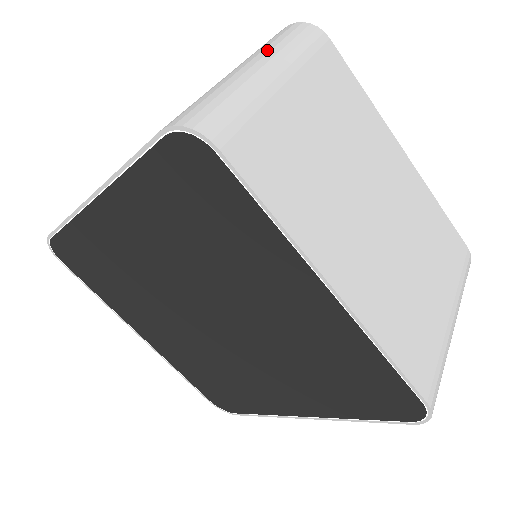
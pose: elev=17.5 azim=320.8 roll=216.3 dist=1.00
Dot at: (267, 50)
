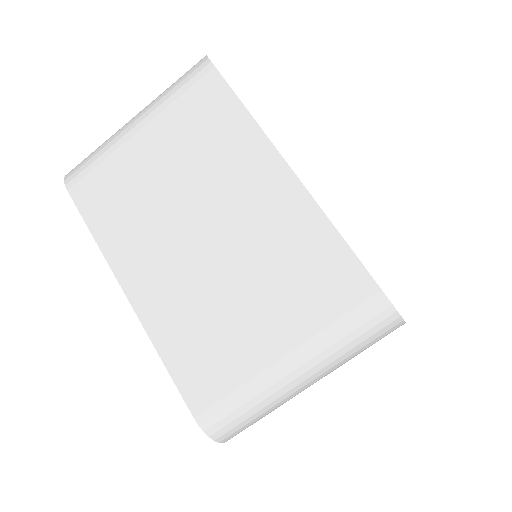
Dot at: (155, 99)
